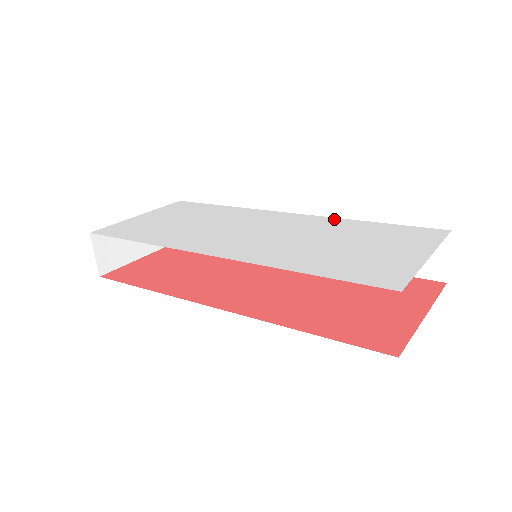
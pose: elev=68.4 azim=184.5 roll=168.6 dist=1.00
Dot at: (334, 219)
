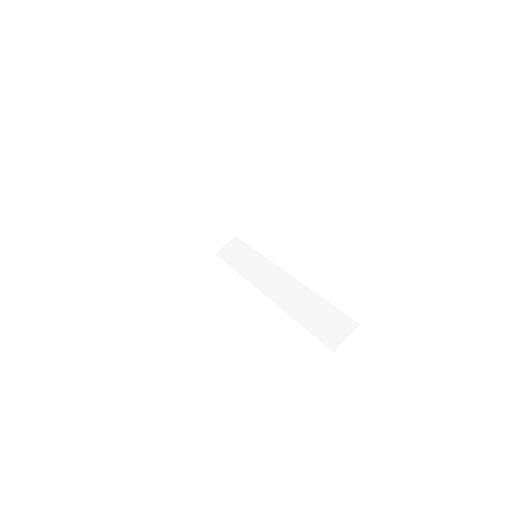
Dot at: occluded
